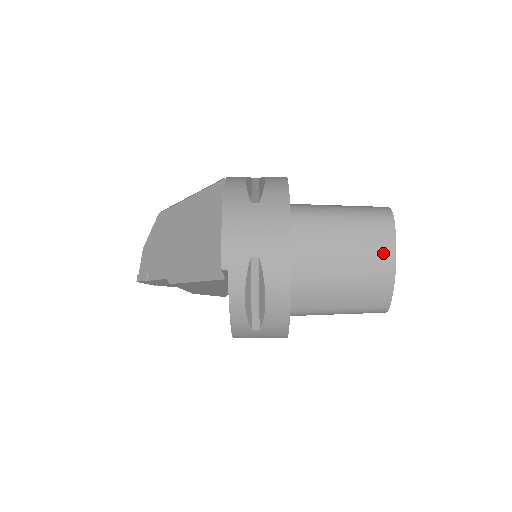
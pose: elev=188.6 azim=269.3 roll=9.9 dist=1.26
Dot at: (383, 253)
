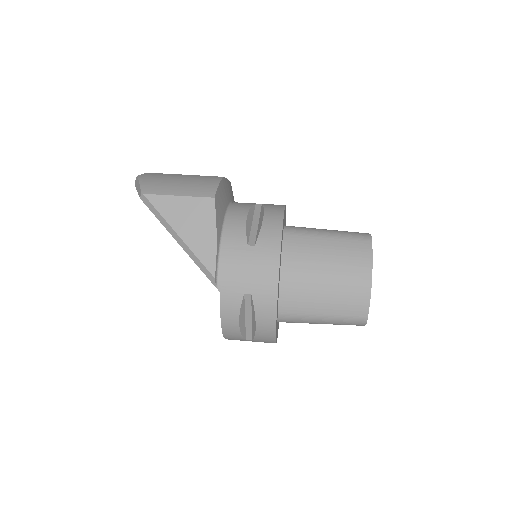
Dot at: occluded
